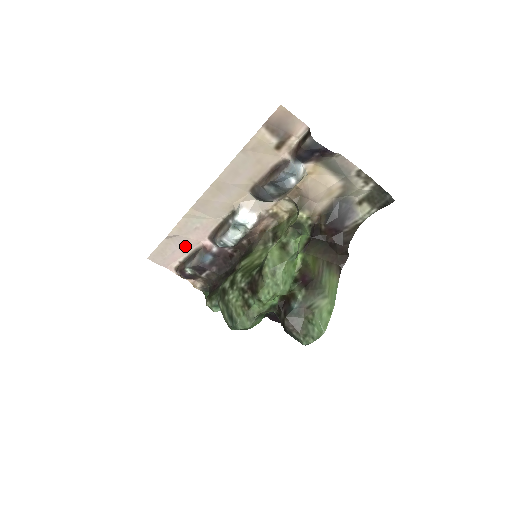
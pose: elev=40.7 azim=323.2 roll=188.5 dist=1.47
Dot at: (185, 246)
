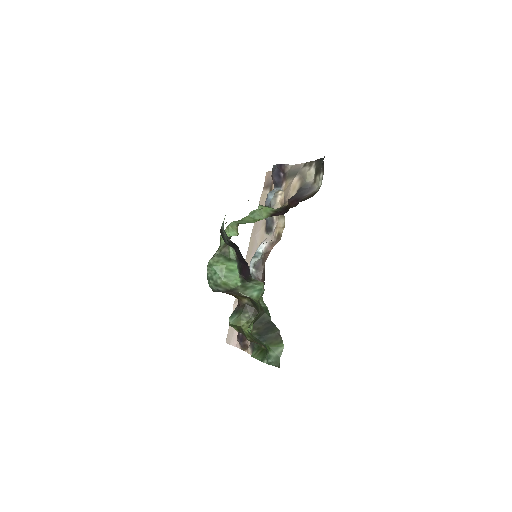
Dot at: occluded
